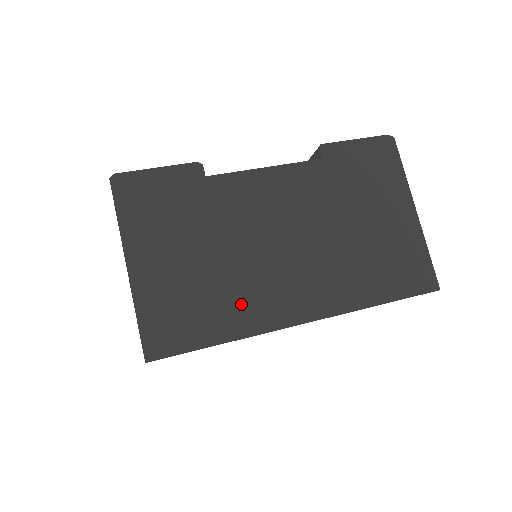
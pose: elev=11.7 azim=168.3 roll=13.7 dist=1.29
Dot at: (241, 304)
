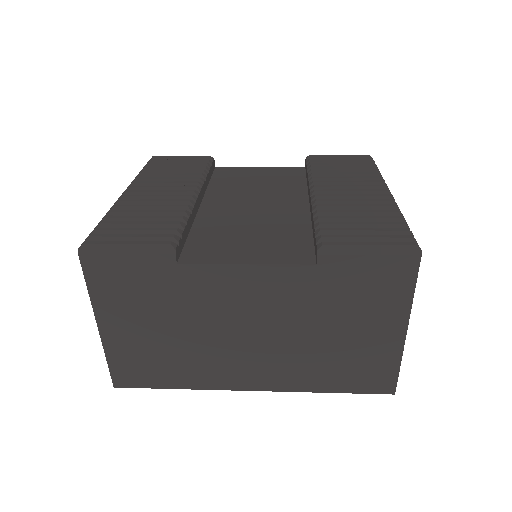
Dot at: (197, 368)
